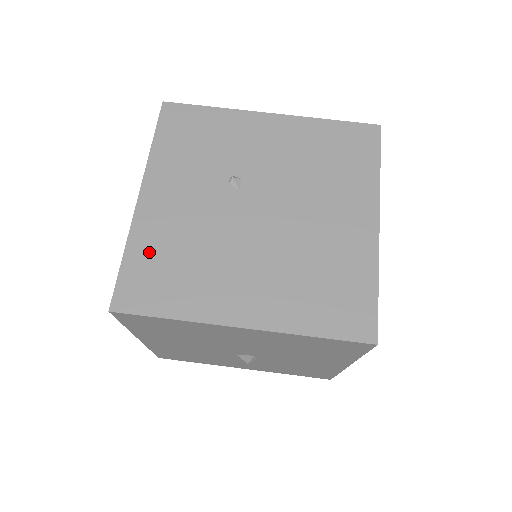
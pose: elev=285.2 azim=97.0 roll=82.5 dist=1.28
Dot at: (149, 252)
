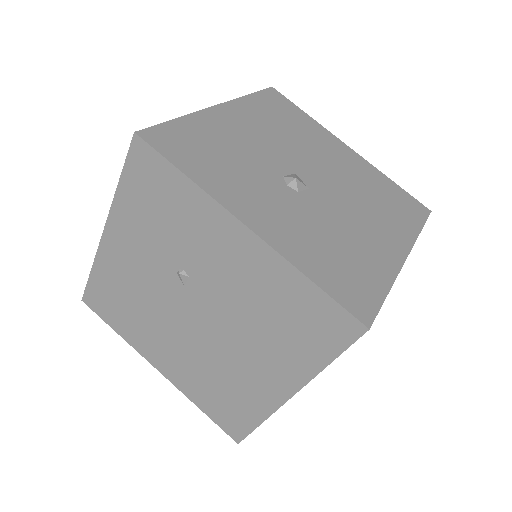
Dot at: (107, 282)
